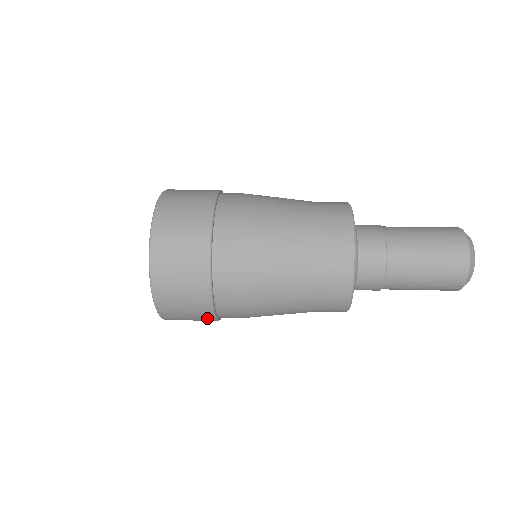
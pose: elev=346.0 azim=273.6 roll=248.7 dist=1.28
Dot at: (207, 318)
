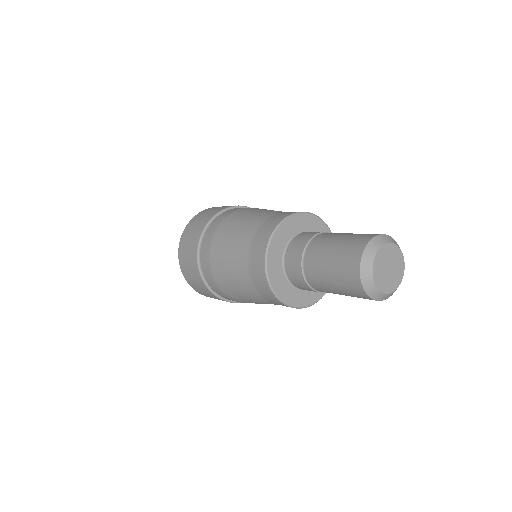
Dot at: (204, 287)
